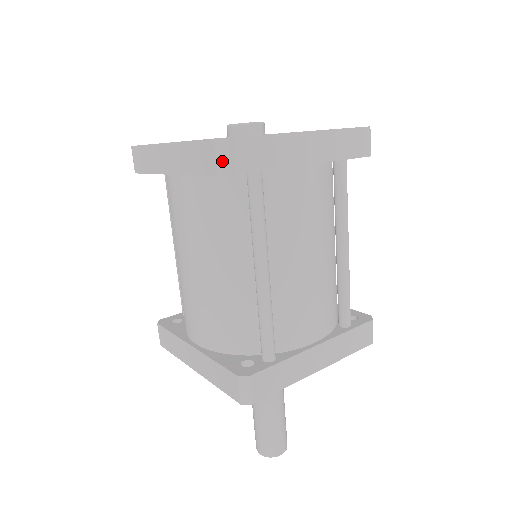
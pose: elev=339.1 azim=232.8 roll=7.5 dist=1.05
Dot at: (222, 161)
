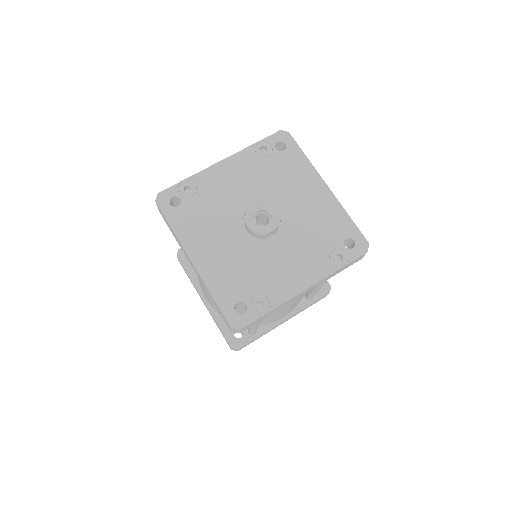
Dot at: (235, 331)
